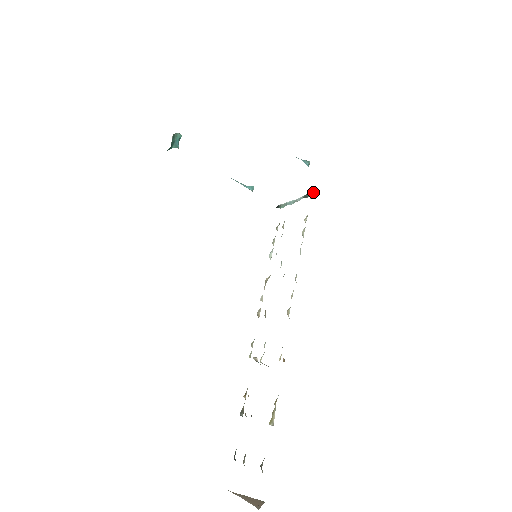
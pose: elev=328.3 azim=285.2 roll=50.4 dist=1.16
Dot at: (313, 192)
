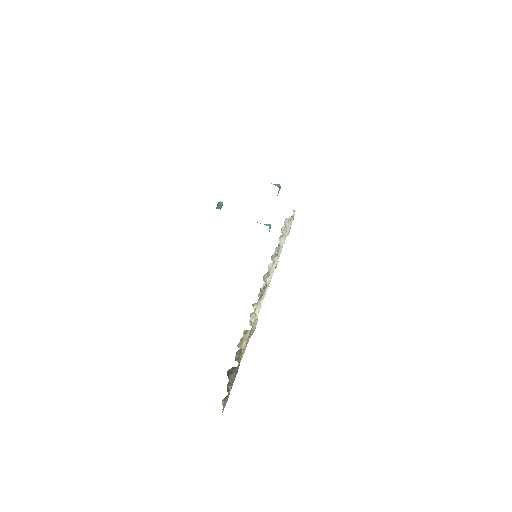
Dot at: occluded
